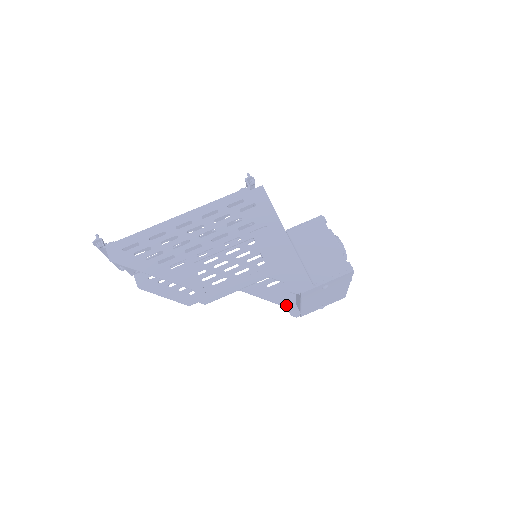
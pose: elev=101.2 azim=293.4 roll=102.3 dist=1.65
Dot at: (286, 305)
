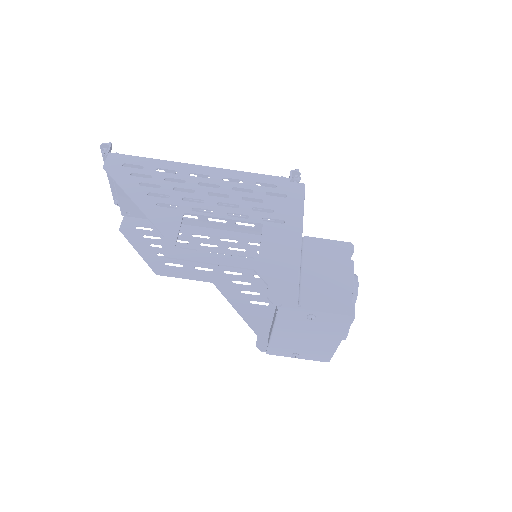
Dot at: (258, 332)
